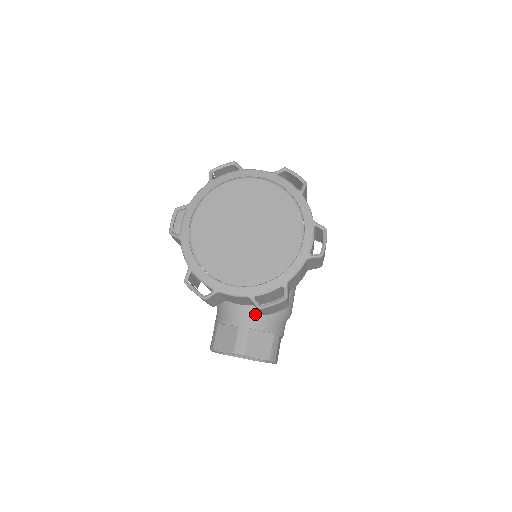
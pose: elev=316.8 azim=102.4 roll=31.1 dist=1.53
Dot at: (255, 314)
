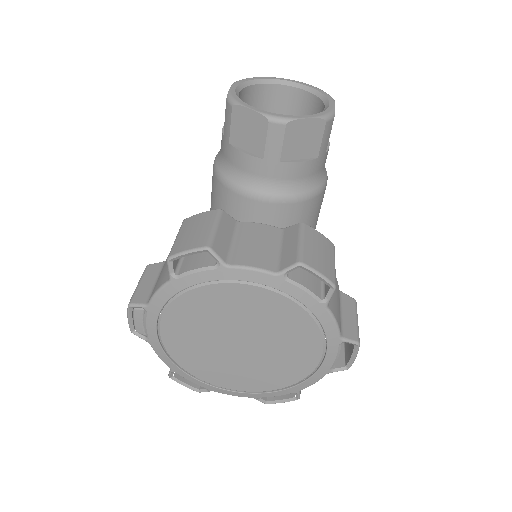
Dot at: occluded
